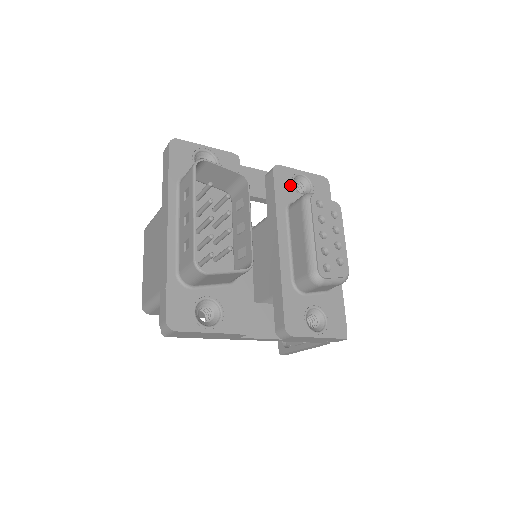
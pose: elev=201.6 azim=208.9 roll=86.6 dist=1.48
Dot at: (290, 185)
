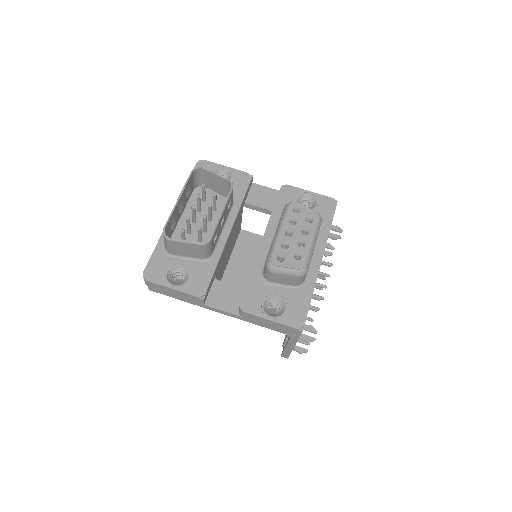
Dot at: (293, 201)
